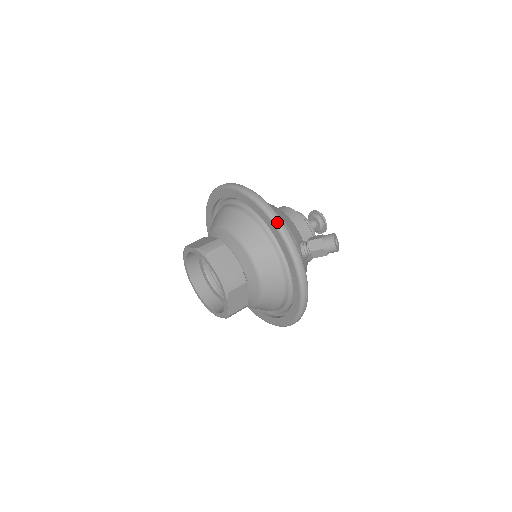
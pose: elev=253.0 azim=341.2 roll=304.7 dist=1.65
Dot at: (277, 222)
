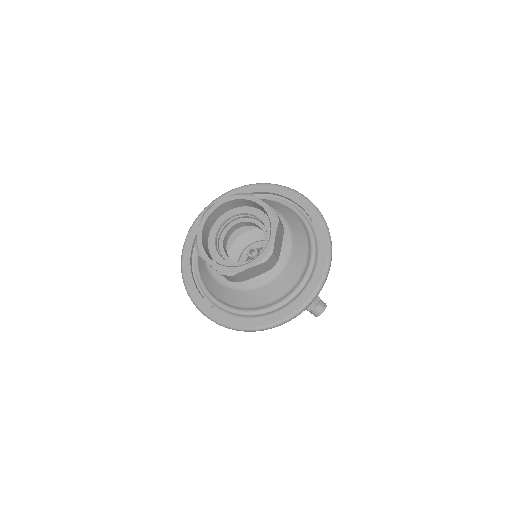
Dot at: (331, 260)
